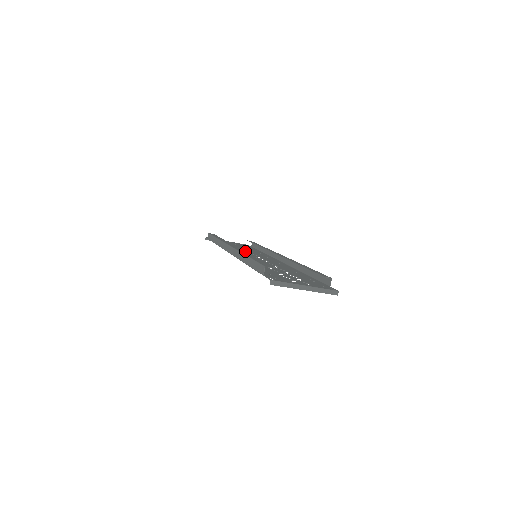
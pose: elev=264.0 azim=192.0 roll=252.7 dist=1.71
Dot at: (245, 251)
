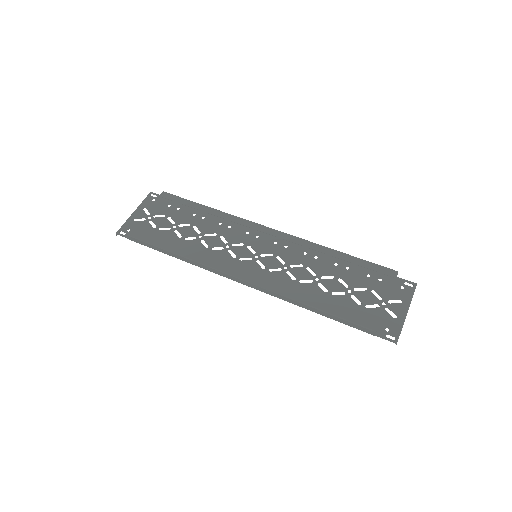
Dot at: (215, 242)
